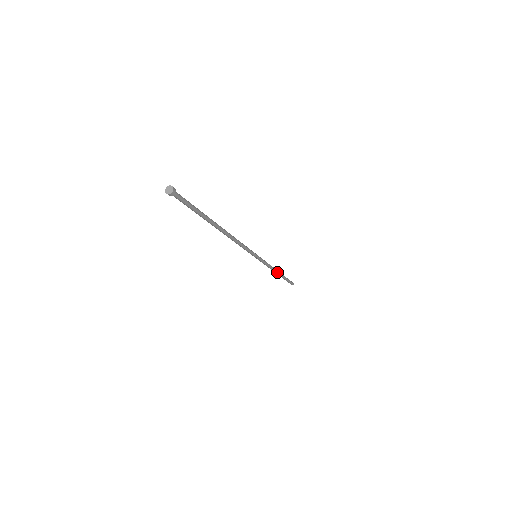
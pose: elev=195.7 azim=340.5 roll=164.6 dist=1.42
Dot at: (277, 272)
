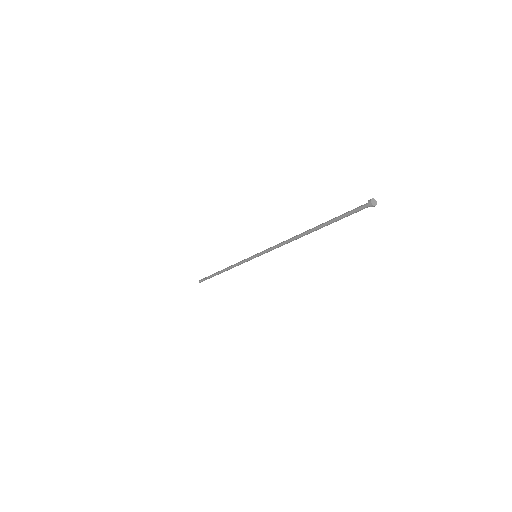
Dot at: (226, 270)
